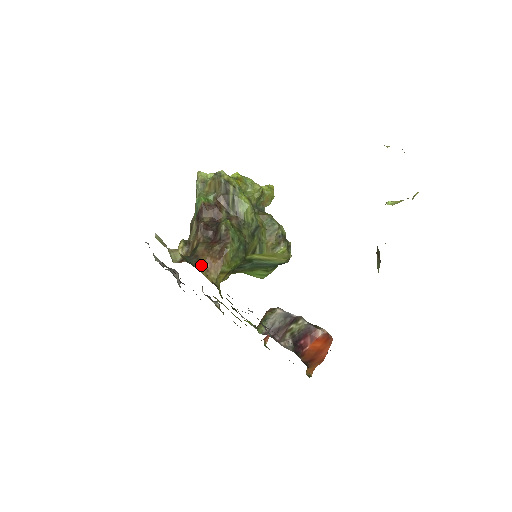
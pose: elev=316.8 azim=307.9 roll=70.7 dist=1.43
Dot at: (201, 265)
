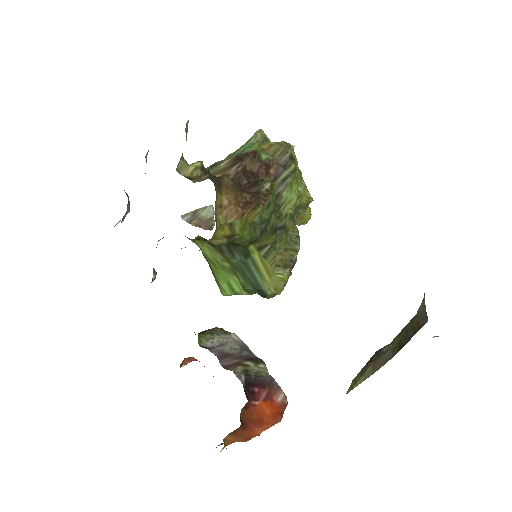
Dot at: (220, 193)
